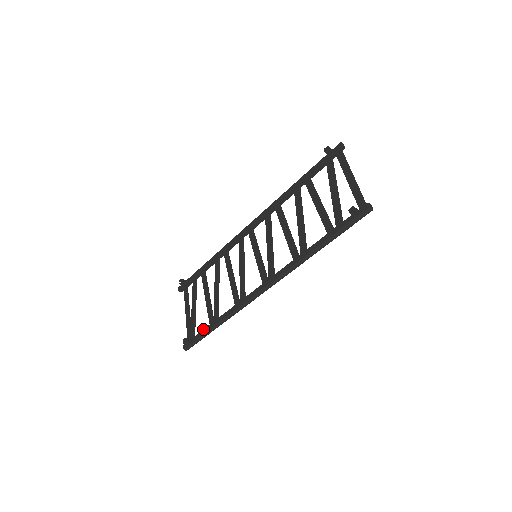
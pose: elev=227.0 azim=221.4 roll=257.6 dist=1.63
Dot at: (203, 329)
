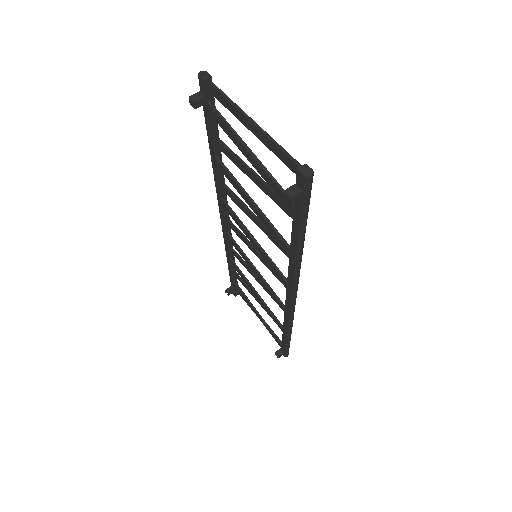
Dot at: occluded
